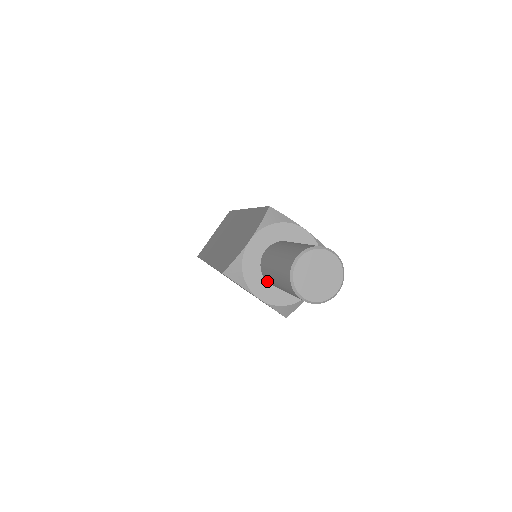
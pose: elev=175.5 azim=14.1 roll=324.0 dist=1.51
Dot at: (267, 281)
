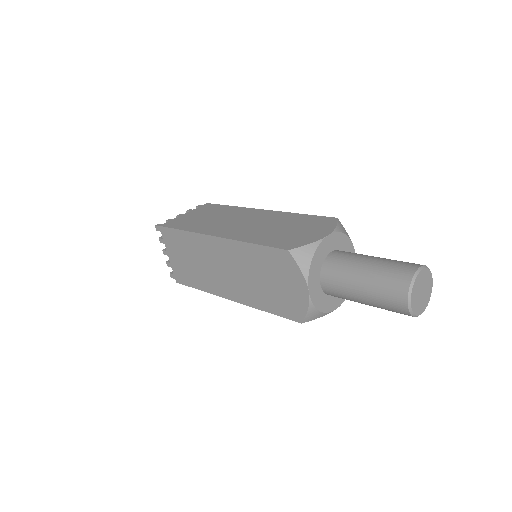
Dot at: occluded
